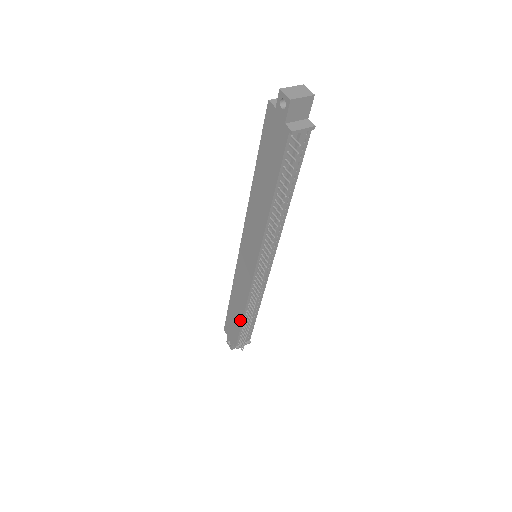
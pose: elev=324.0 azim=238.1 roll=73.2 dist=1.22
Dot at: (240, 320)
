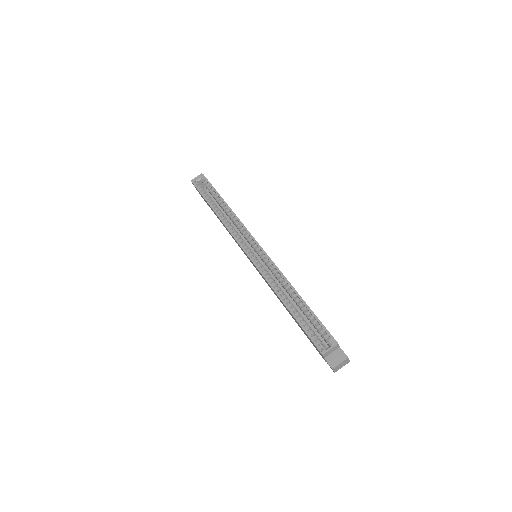
Dot at: occluded
